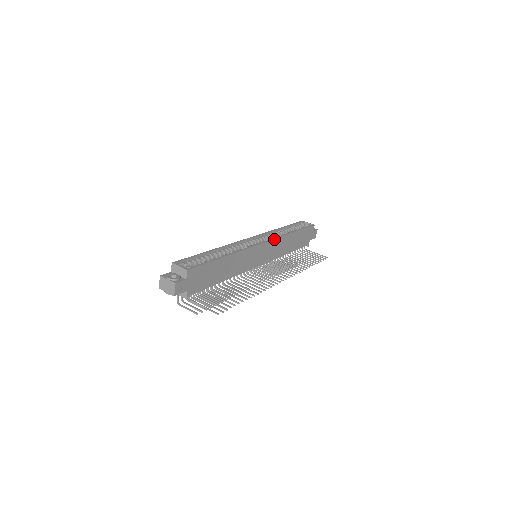
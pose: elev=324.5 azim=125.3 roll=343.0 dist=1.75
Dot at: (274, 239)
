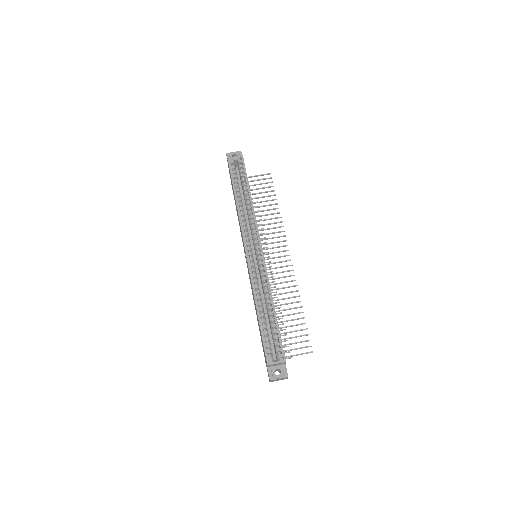
Dot at: (258, 231)
